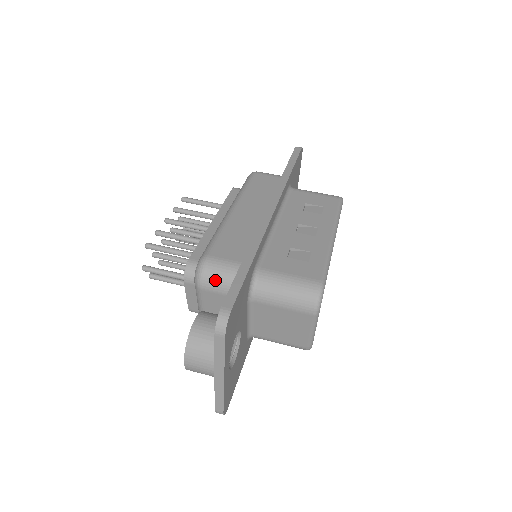
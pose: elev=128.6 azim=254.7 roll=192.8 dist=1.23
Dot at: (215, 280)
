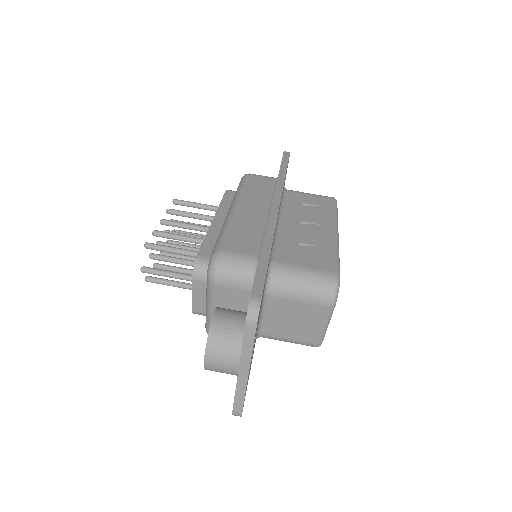
Dot at: (231, 274)
